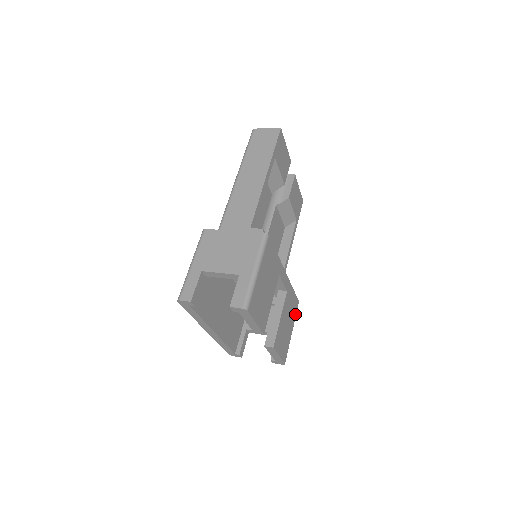
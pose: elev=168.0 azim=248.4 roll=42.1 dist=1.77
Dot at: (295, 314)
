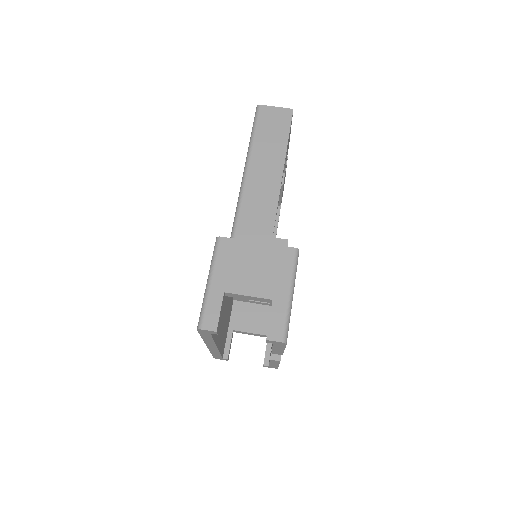
Dot at: occluded
